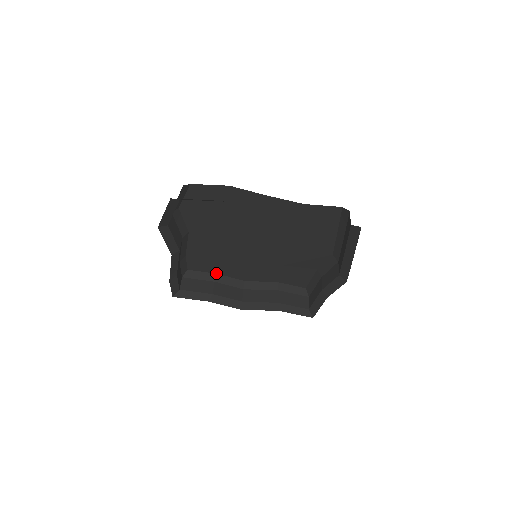
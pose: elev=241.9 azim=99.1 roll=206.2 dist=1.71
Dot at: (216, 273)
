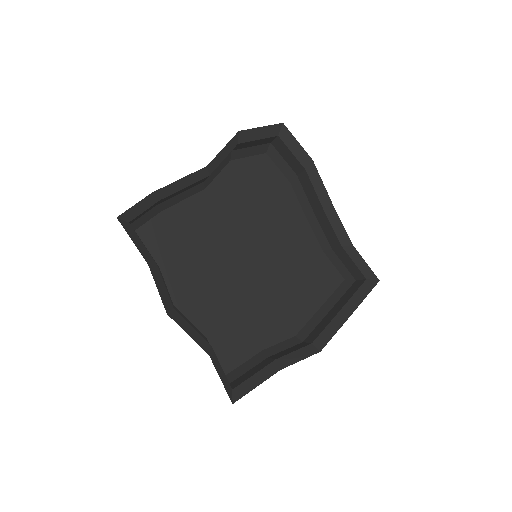
Dot at: (158, 264)
